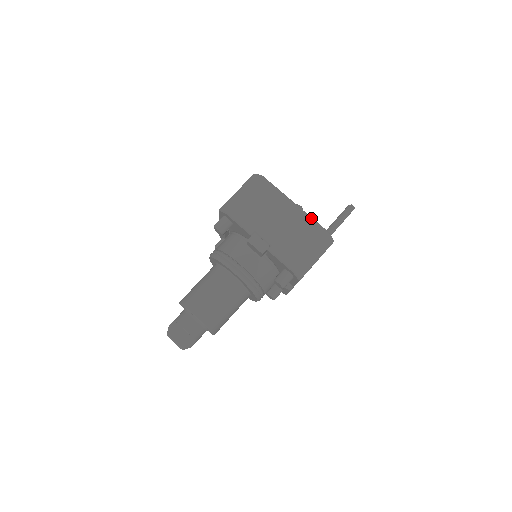
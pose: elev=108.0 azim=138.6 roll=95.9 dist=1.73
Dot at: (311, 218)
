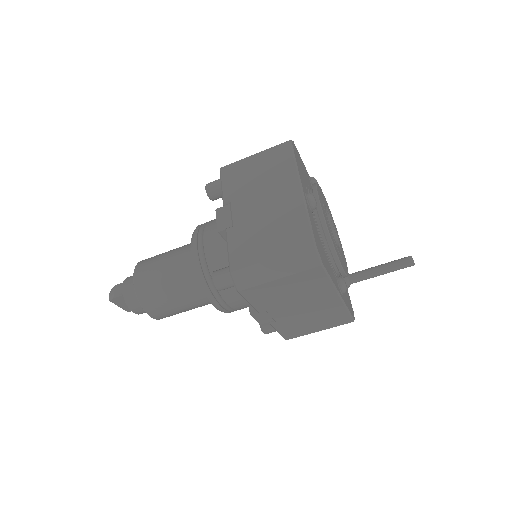
Dot at: (346, 310)
